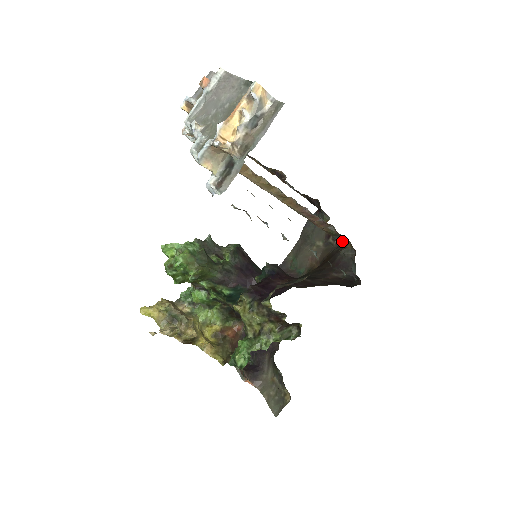
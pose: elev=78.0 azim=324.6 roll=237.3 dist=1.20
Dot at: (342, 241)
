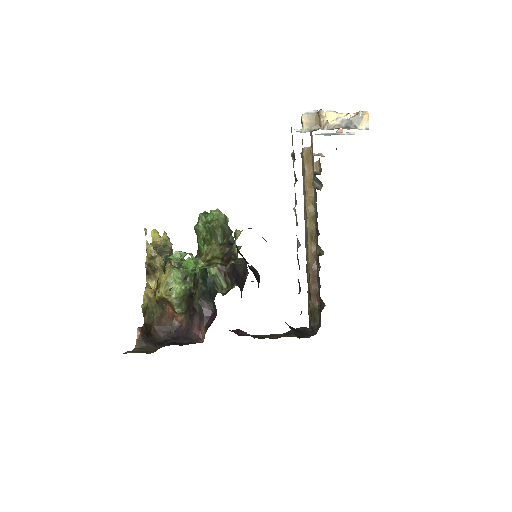
Dot at: (314, 326)
